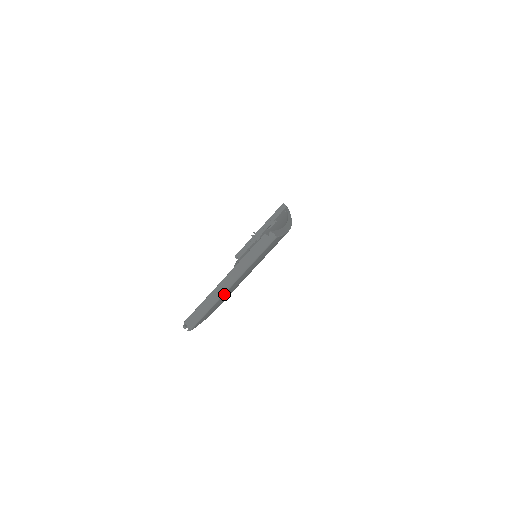
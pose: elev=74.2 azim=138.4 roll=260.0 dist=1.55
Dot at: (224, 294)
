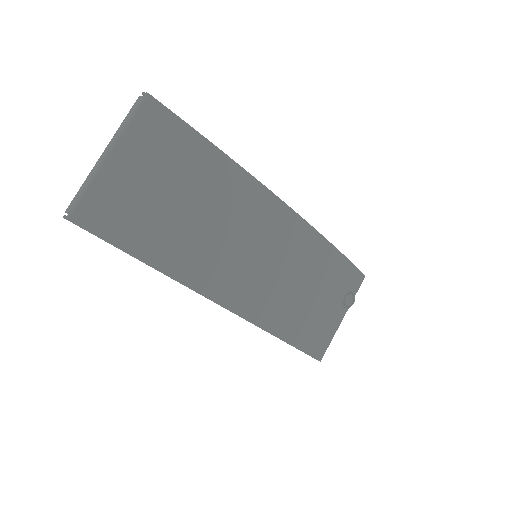
Dot at: (104, 169)
